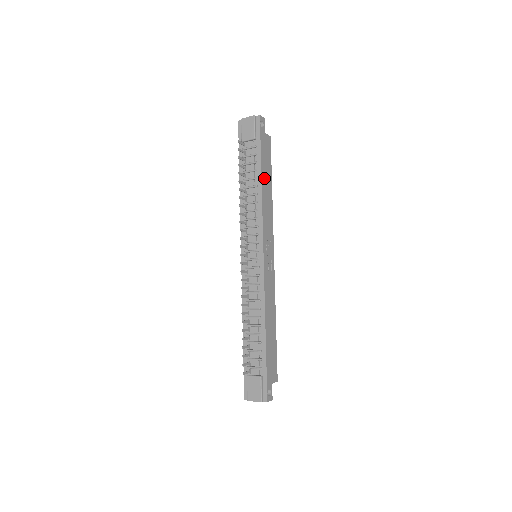
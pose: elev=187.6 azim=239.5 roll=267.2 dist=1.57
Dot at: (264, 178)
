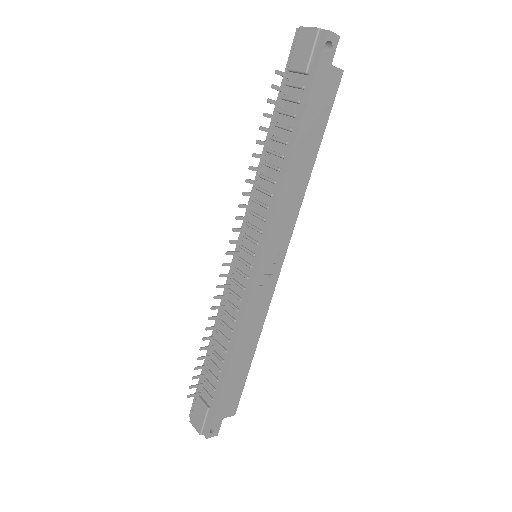
Dot at: (301, 146)
